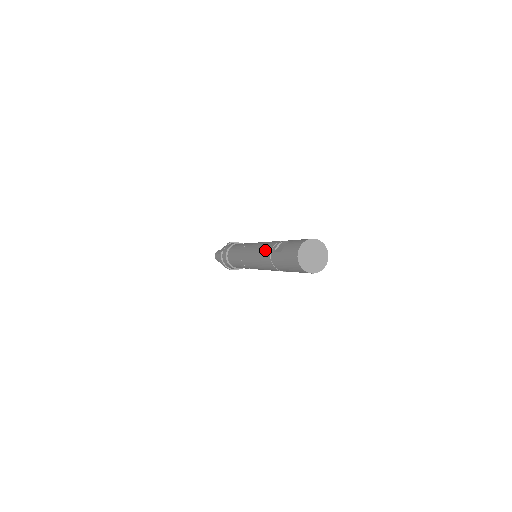
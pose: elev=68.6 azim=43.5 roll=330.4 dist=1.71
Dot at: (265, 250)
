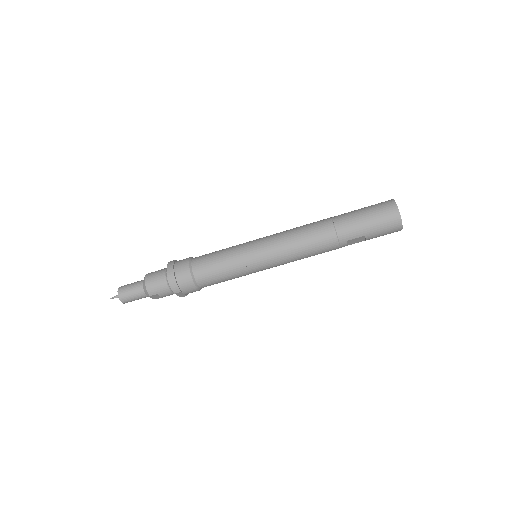
Dot at: occluded
